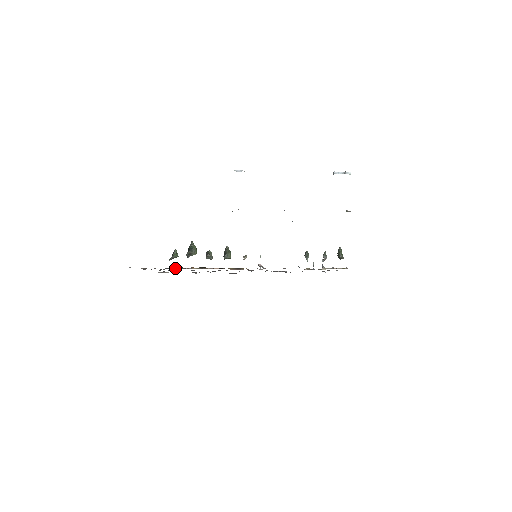
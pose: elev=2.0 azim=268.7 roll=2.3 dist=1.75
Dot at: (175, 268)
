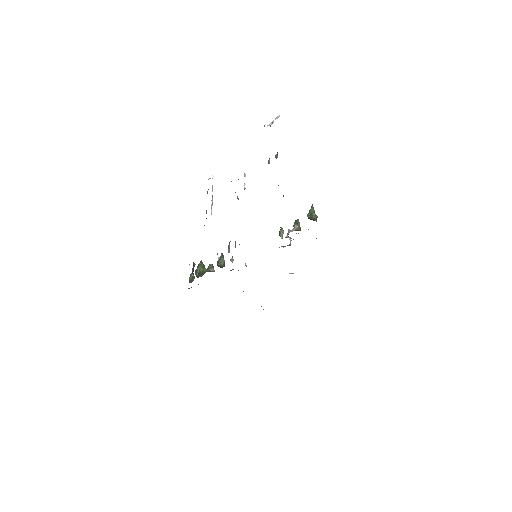
Dot at: occluded
